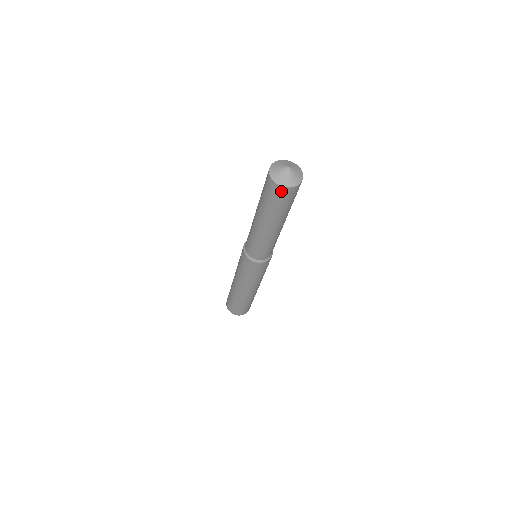
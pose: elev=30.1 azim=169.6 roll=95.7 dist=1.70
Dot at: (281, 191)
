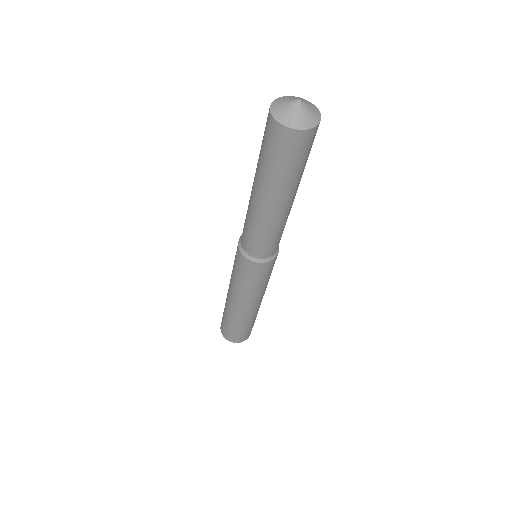
Dot at: (284, 136)
